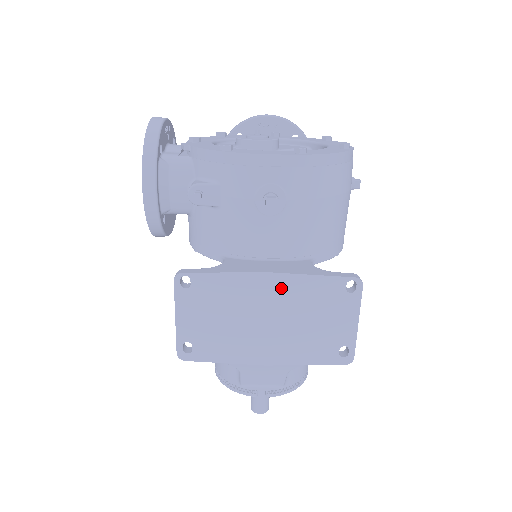
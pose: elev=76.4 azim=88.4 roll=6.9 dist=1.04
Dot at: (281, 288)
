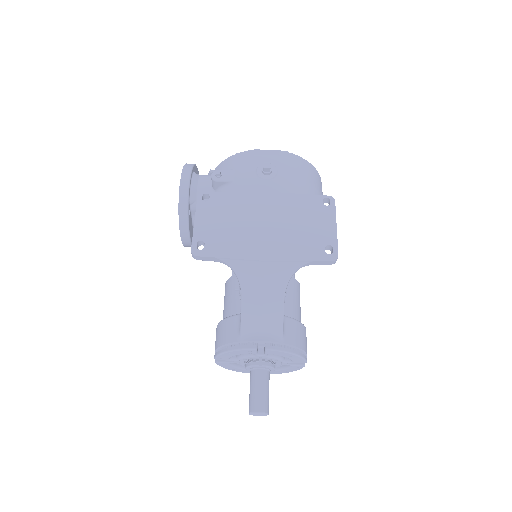
Dot at: (275, 202)
